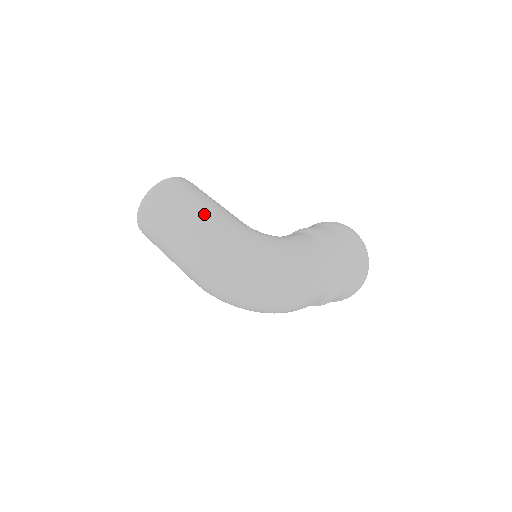
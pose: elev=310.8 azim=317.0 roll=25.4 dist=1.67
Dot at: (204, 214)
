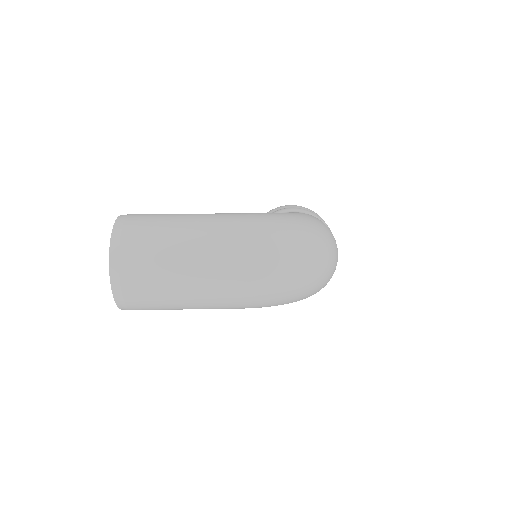
Dot at: (207, 218)
